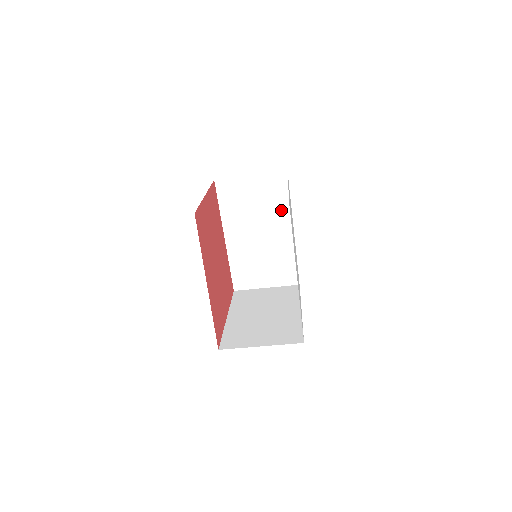
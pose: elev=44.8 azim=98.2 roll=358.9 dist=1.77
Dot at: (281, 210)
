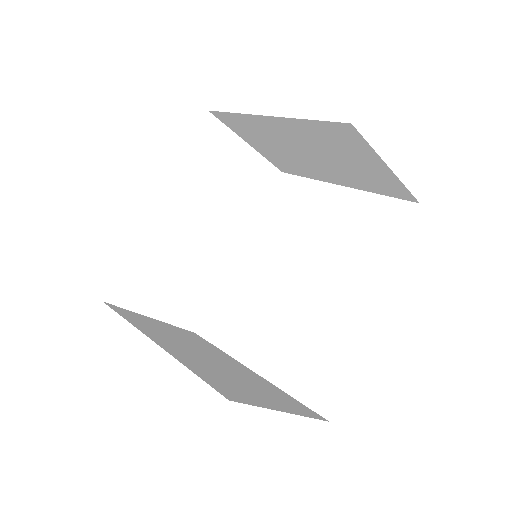
Dot at: (245, 215)
